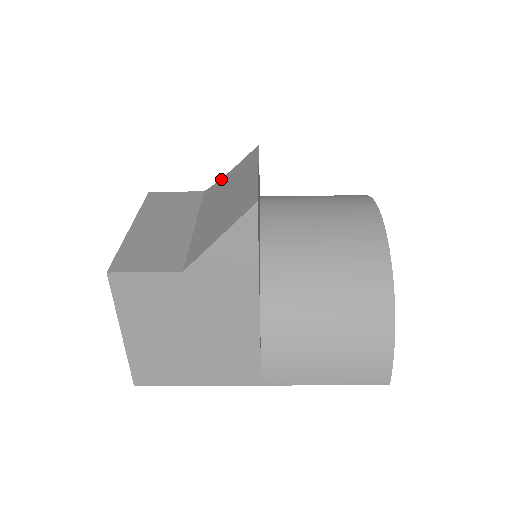
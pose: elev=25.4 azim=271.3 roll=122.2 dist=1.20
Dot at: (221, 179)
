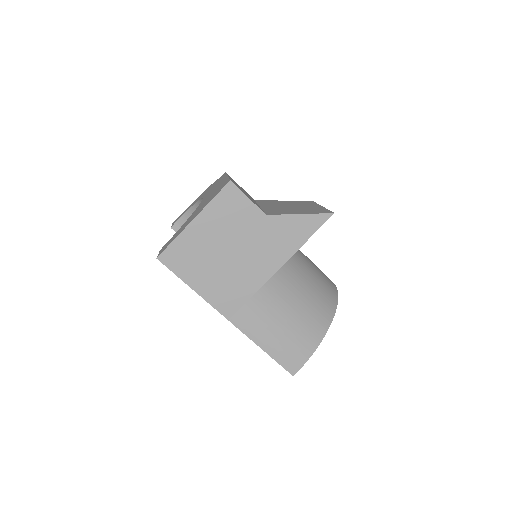
Dot at: (275, 200)
